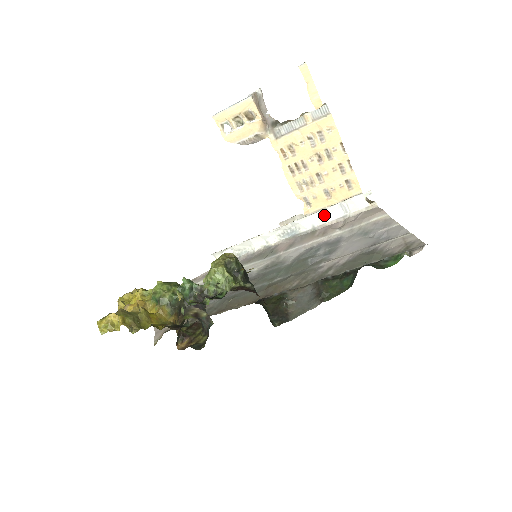
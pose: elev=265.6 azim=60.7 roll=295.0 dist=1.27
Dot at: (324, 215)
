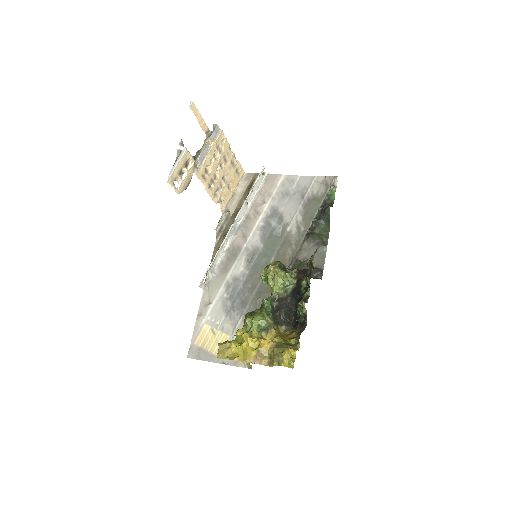
Dot at: occluded
